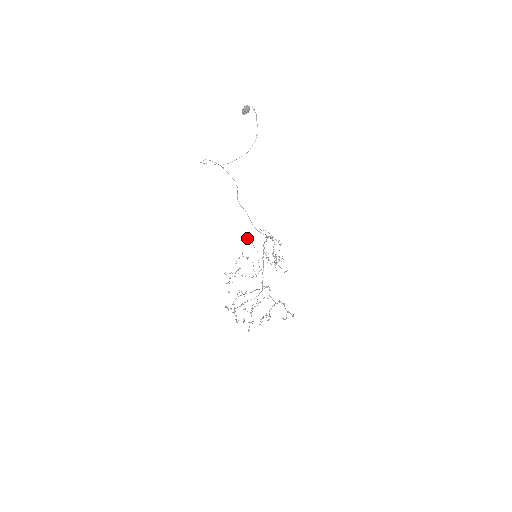
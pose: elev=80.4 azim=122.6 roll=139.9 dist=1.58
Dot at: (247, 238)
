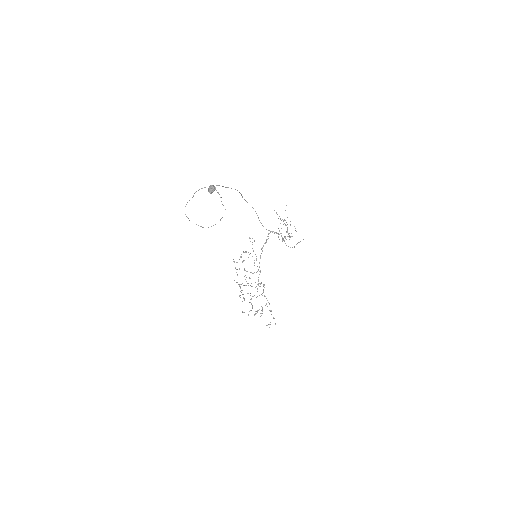
Dot at: (249, 238)
